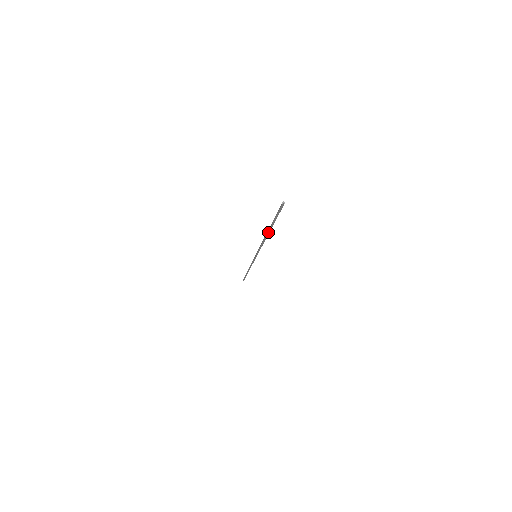
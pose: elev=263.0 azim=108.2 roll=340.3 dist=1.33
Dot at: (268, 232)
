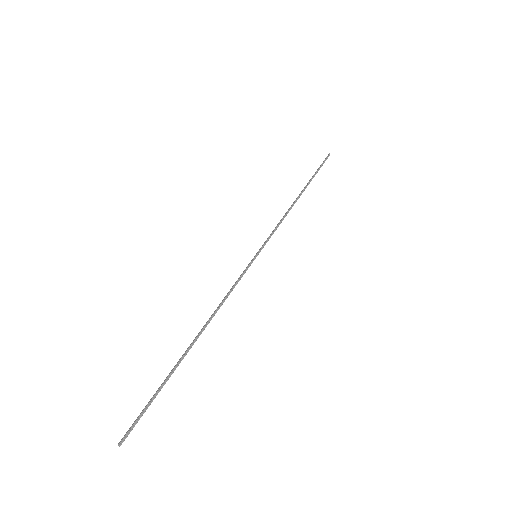
Dot at: (190, 347)
